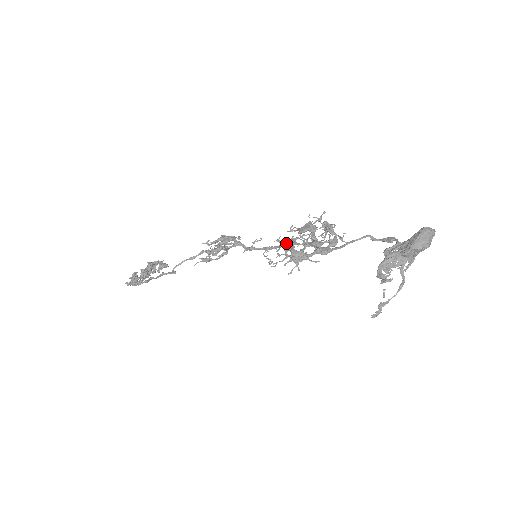
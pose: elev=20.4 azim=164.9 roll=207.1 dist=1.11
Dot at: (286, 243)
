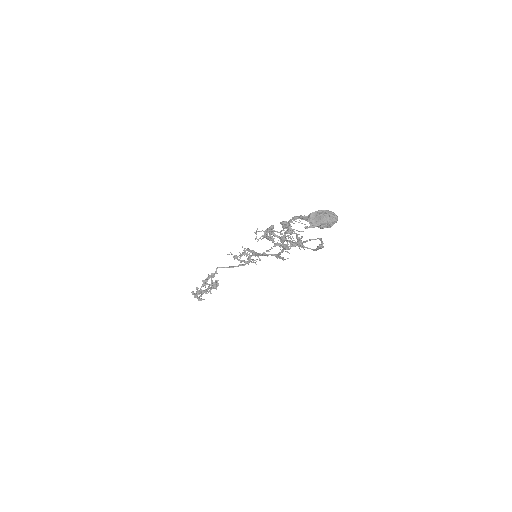
Dot at: (271, 227)
